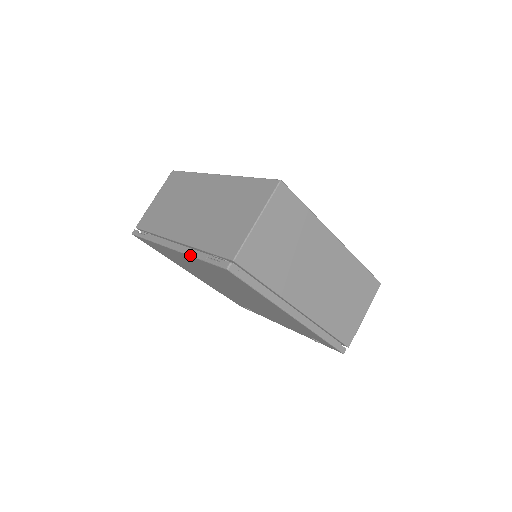
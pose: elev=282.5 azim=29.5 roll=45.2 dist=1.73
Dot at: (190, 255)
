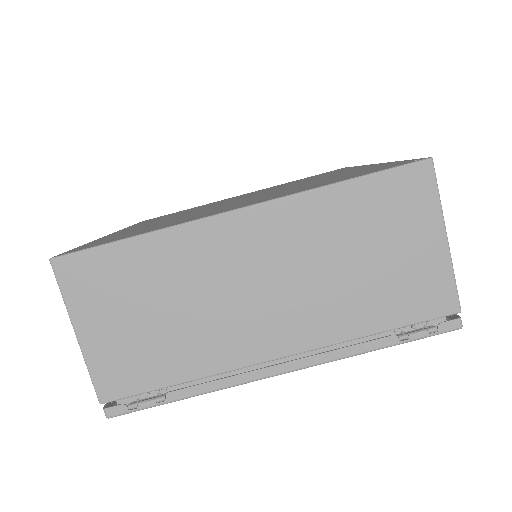
Dot at: occluded
